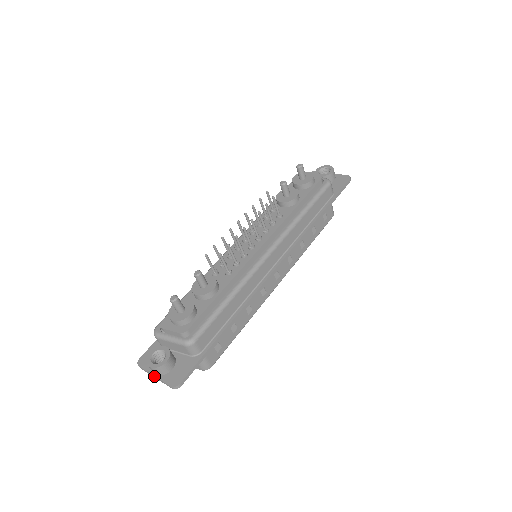
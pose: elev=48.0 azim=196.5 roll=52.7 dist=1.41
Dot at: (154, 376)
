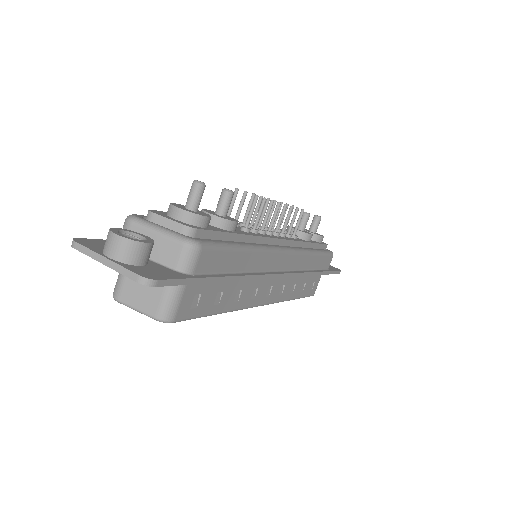
Dot at: (106, 258)
